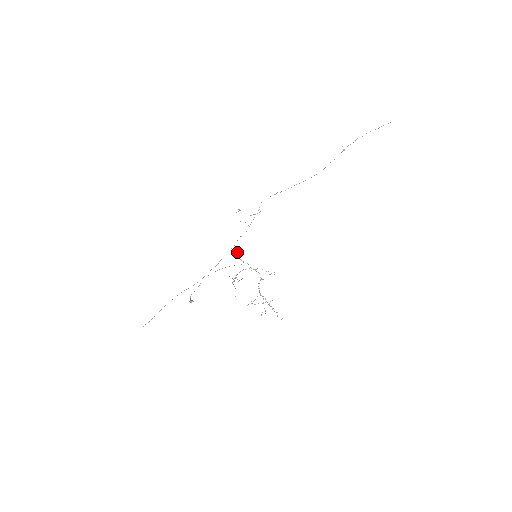
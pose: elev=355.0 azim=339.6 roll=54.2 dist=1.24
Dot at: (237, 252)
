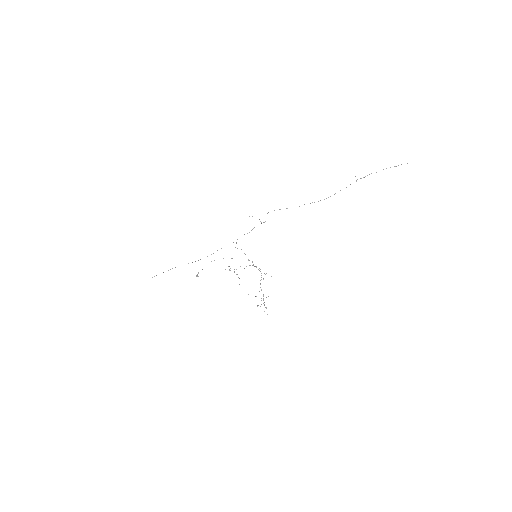
Dot at: (241, 249)
